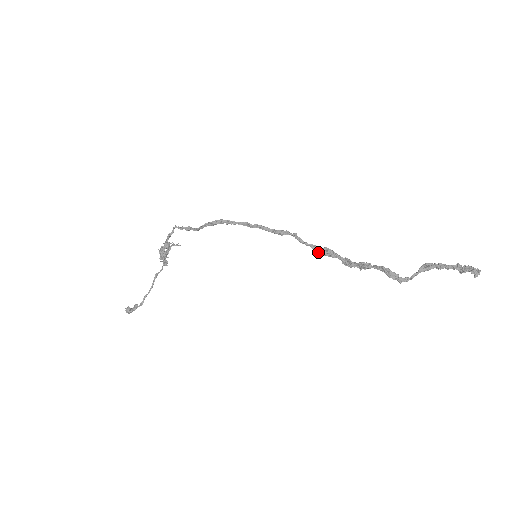
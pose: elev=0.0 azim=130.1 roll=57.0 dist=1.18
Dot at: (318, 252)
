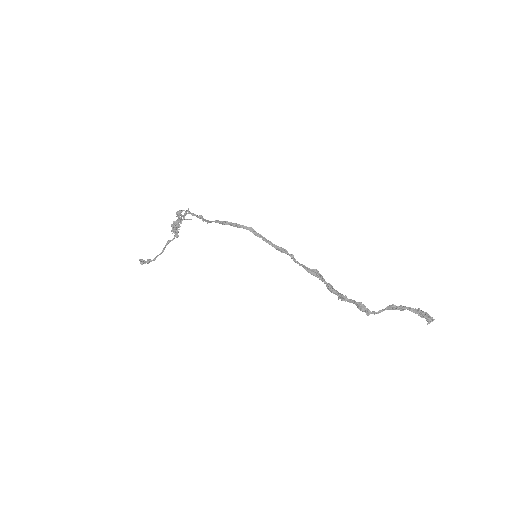
Dot at: (308, 272)
